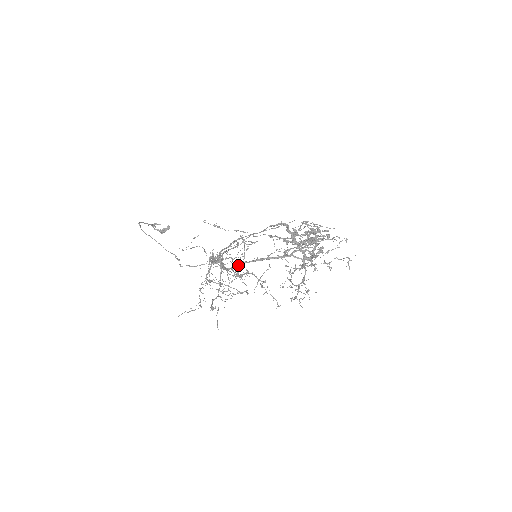
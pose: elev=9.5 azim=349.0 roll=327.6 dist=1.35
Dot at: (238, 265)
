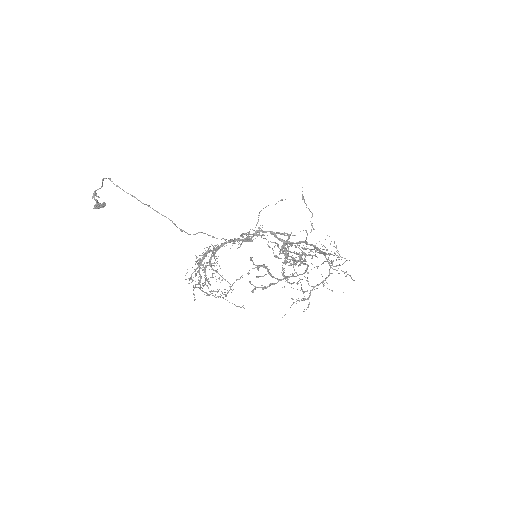
Dot at: (305, 242)
